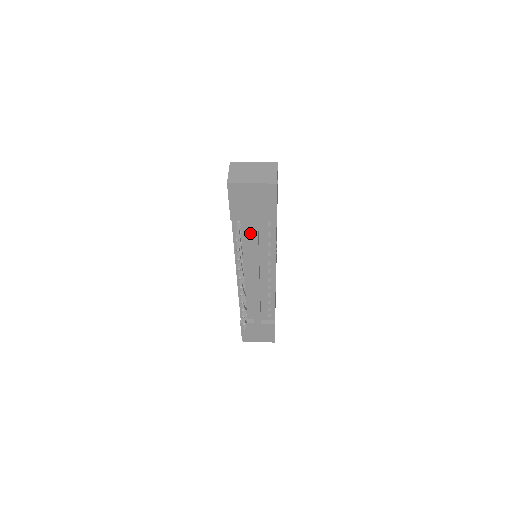
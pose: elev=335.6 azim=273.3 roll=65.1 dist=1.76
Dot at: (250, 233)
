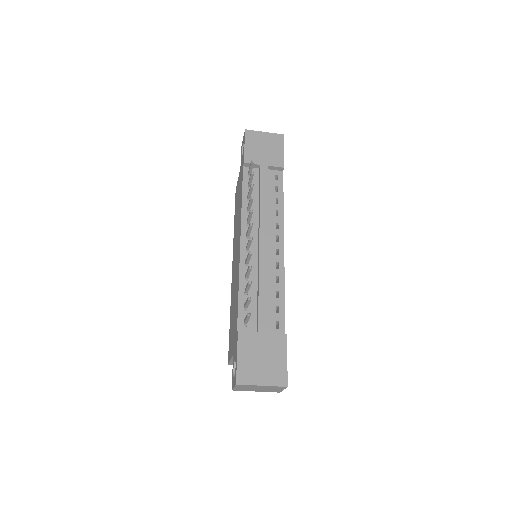
Dot at: (260, 178)
